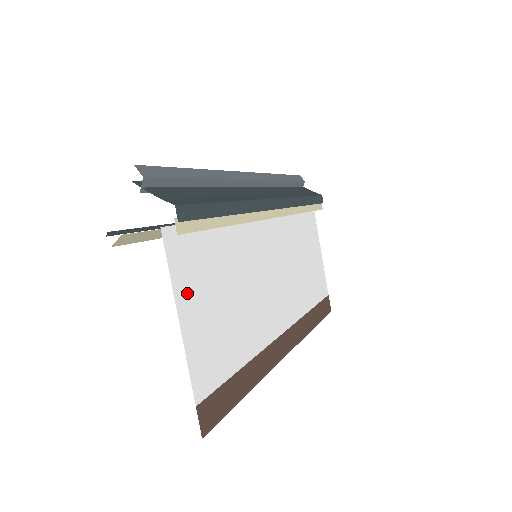
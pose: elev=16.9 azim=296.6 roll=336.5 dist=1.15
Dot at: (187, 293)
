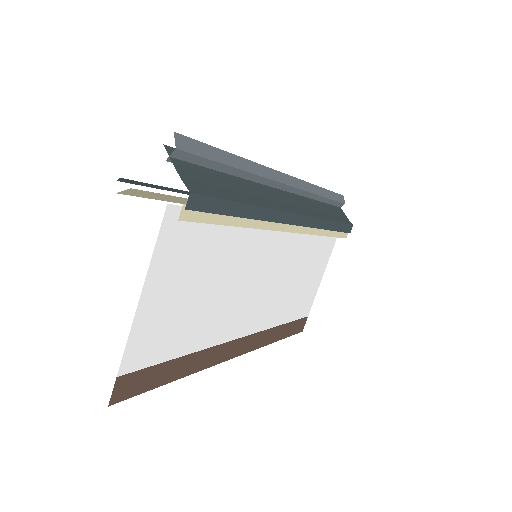
Dot at: (163, 273)
